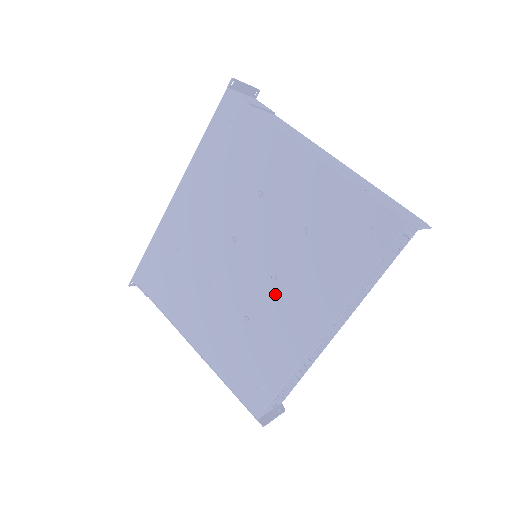
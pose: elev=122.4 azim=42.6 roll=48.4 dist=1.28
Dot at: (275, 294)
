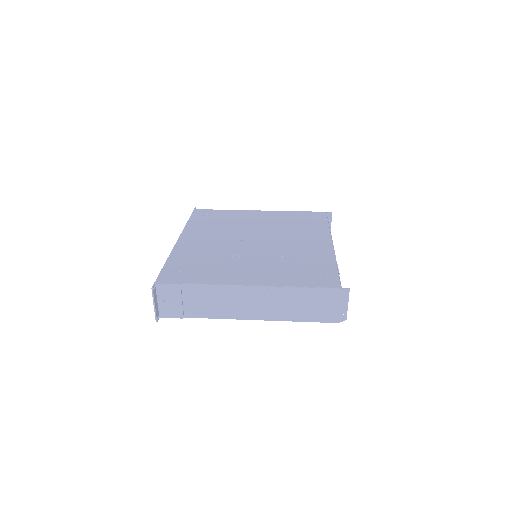
Dot at: (291, 244)
